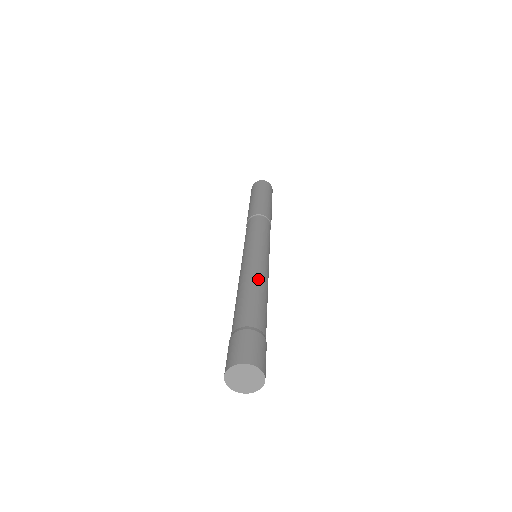
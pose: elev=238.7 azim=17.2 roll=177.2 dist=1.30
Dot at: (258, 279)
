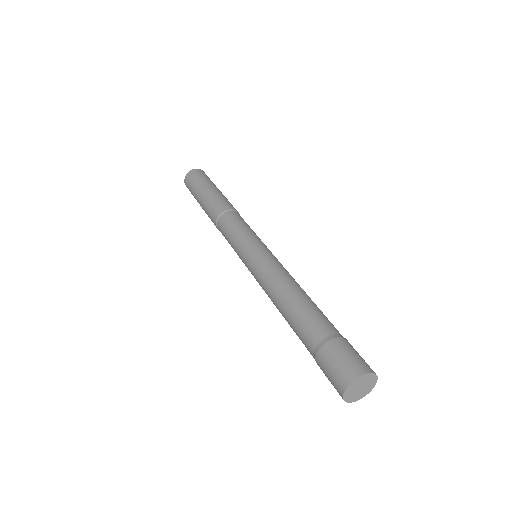
Dot at: occluded
